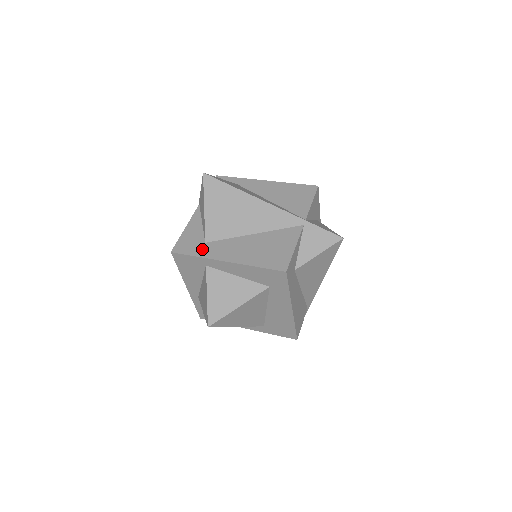
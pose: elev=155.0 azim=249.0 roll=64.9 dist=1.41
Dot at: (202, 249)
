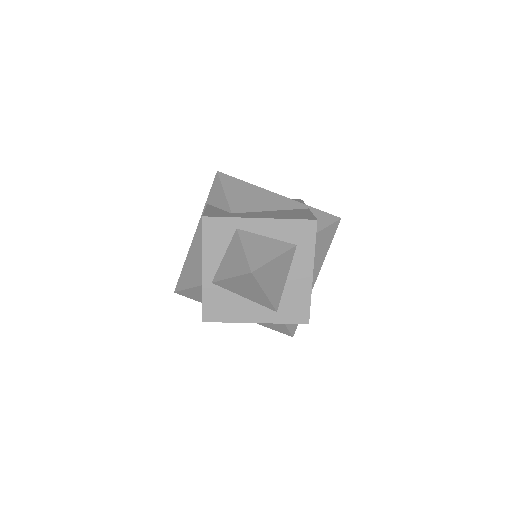
Dot at: (232, 215)
